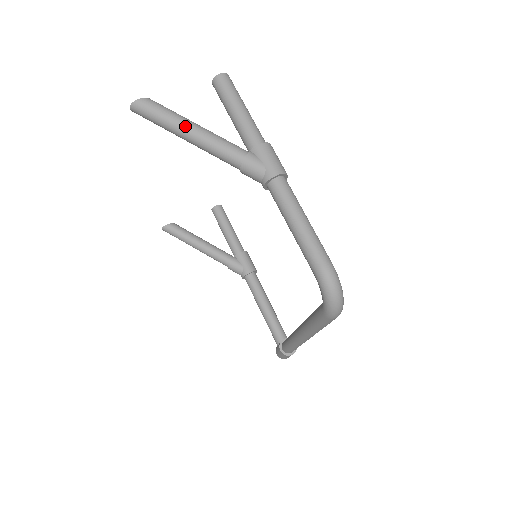
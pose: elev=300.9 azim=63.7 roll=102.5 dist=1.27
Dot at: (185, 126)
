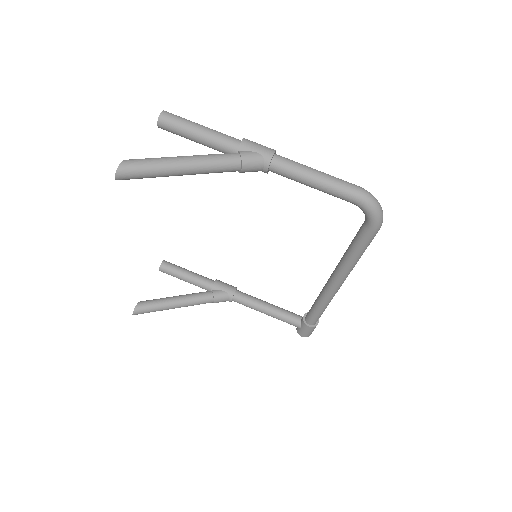
Dot at: (176, 162)
